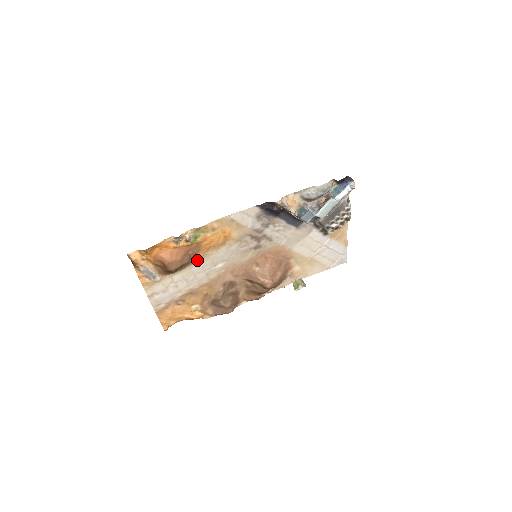
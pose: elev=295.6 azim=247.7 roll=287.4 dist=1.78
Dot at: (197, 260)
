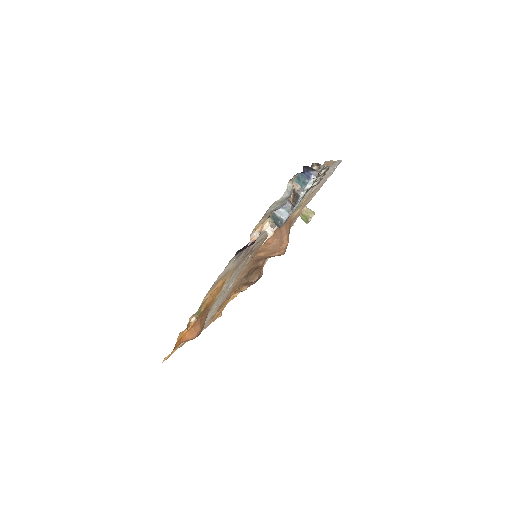
Dot at: (211, 306)
